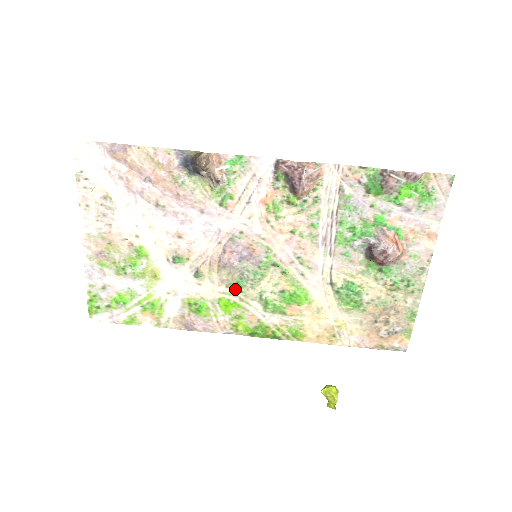
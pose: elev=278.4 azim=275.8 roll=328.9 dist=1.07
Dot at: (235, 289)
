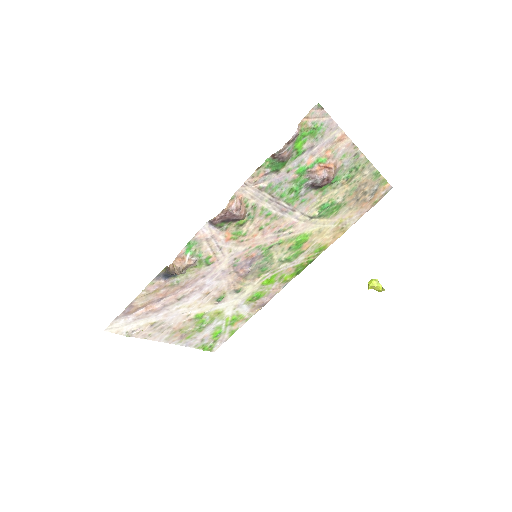
Dot at: (264, 274)
